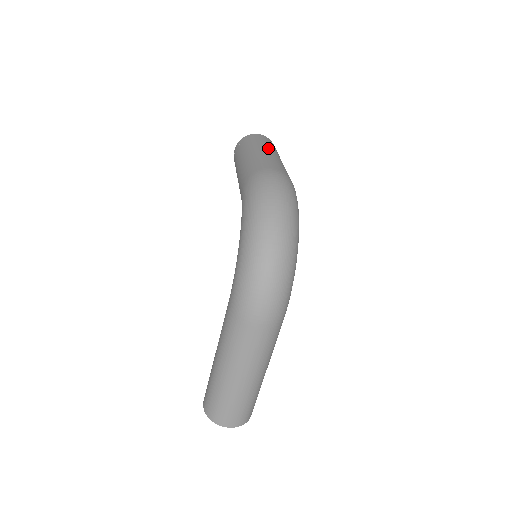
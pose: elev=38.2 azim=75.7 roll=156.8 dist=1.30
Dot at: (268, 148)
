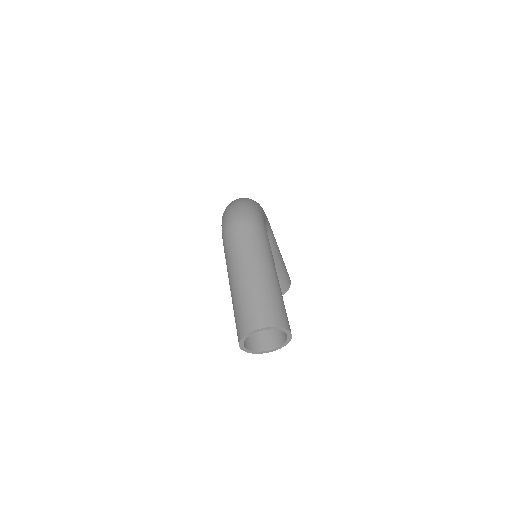
Dot at: occluded
